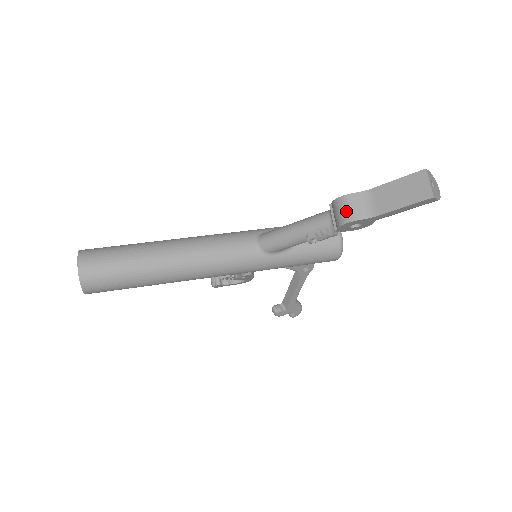
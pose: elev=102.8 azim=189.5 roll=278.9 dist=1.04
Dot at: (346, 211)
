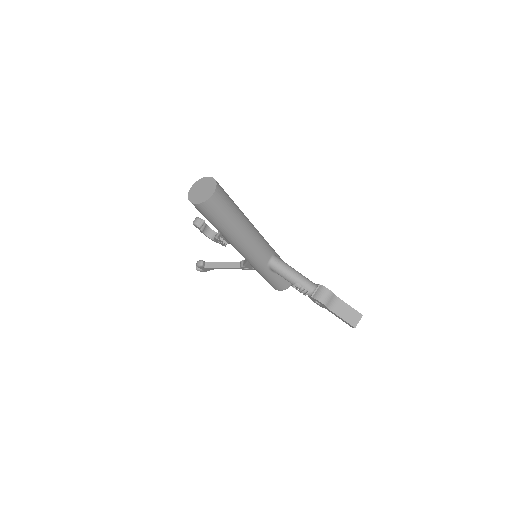
Dot at: (325, 297)
